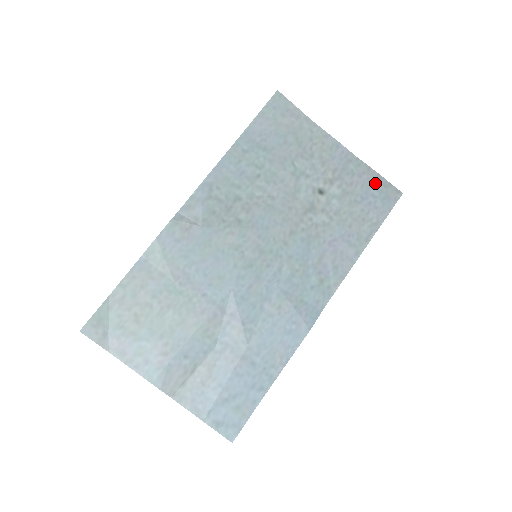
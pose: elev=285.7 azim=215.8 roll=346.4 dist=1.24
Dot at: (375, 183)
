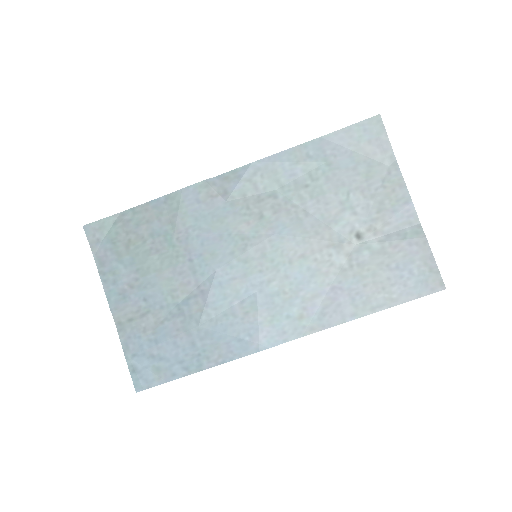
Dot at: (422, 261)
